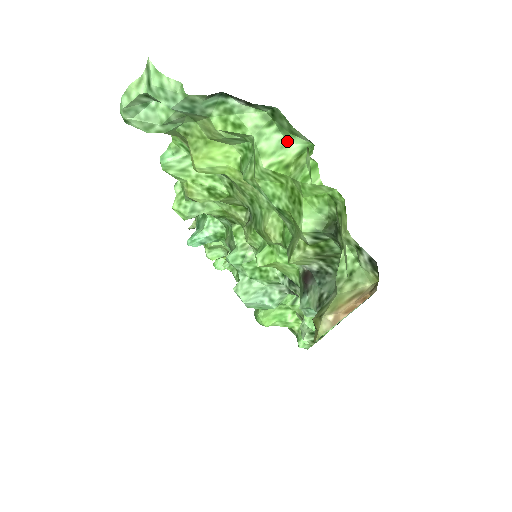
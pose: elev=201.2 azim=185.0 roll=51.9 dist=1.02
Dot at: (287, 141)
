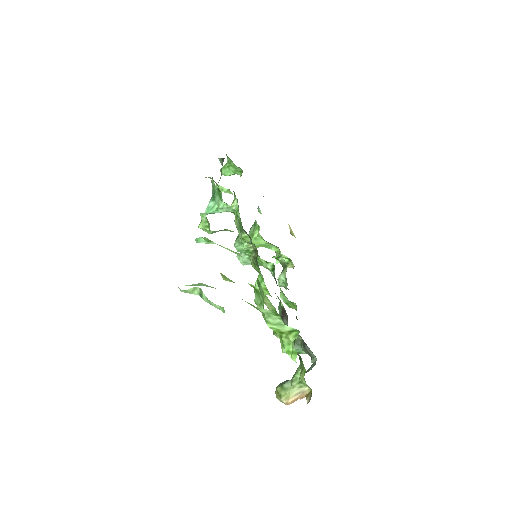
Dot at: (285, 325)
